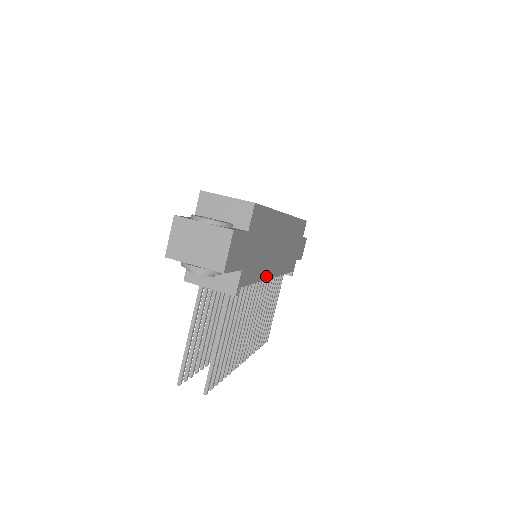
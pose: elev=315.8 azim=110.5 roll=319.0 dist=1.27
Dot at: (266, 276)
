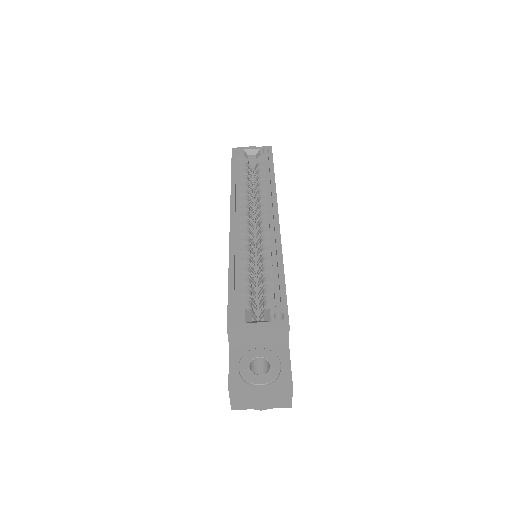
Dot at: occluded
